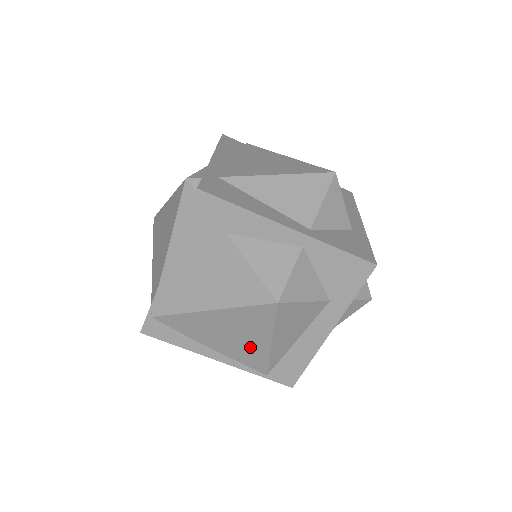
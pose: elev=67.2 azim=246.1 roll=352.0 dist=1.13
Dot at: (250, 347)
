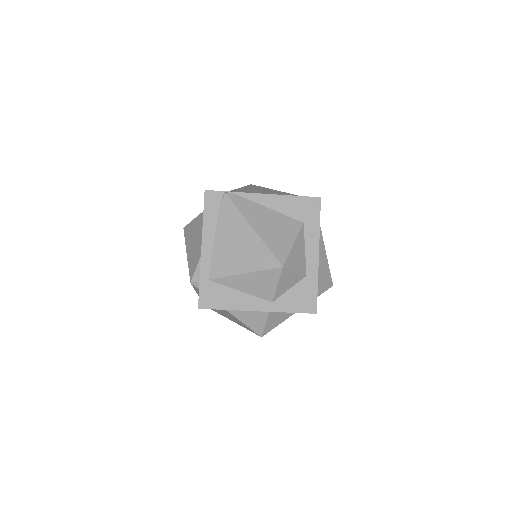
Dot at: occluded
